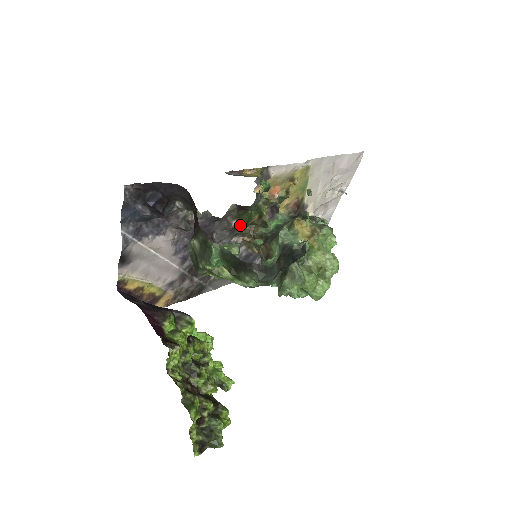
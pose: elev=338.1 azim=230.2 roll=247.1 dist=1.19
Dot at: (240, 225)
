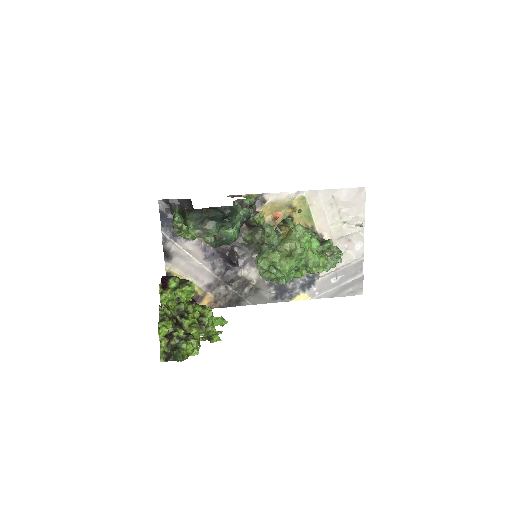
Dot at: (255, 243)
